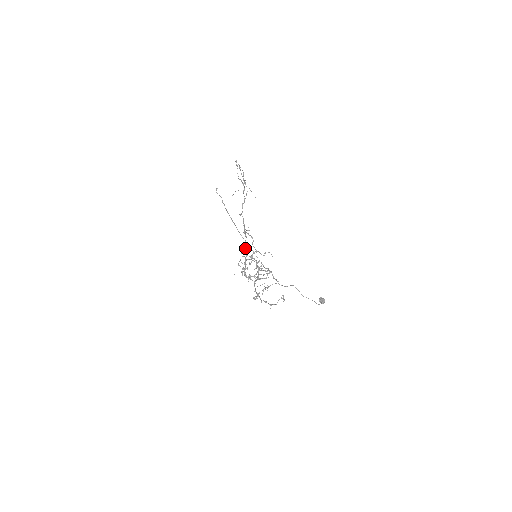
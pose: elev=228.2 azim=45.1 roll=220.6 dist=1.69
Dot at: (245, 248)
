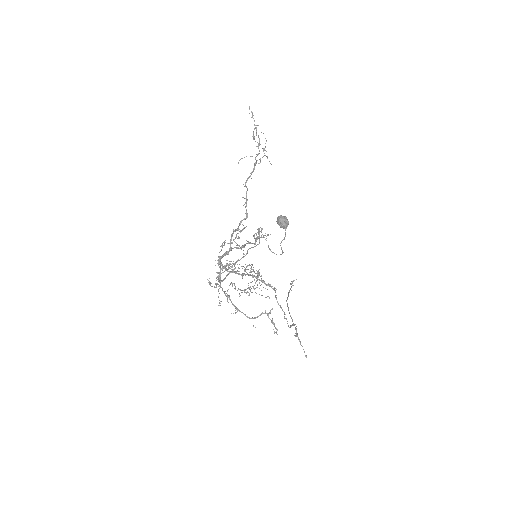
Dot at: (237, 229)
